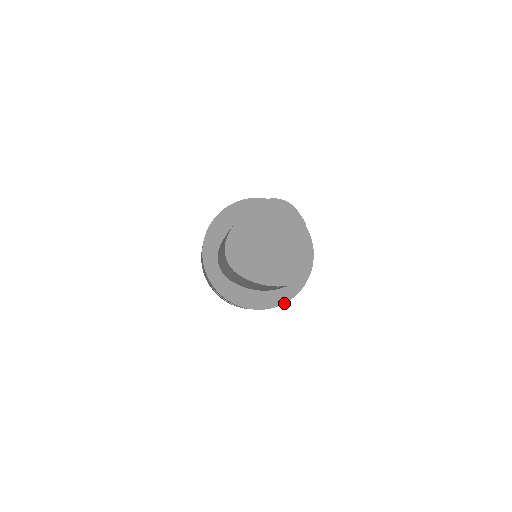
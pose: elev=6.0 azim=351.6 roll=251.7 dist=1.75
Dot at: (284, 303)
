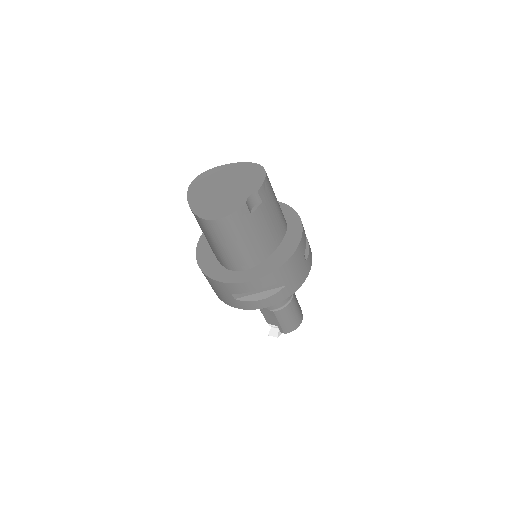
Dot at: (218, 280)
